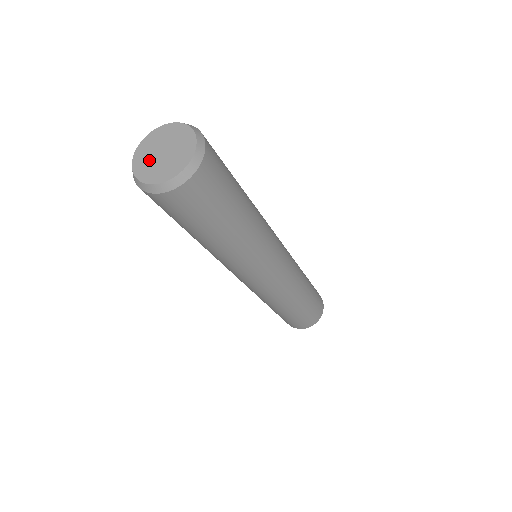
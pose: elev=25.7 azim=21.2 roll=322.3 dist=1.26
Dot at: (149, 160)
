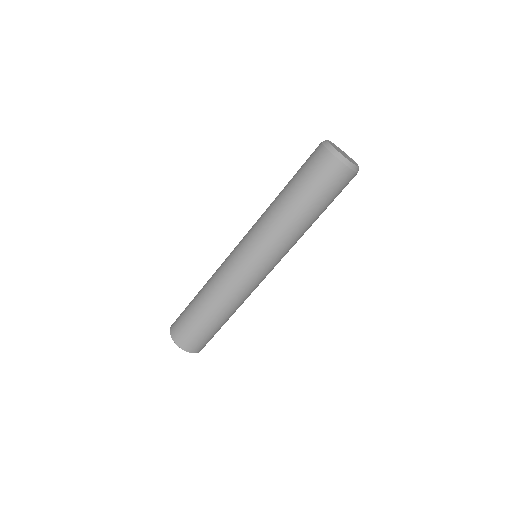
Dot at: (337, 148)
